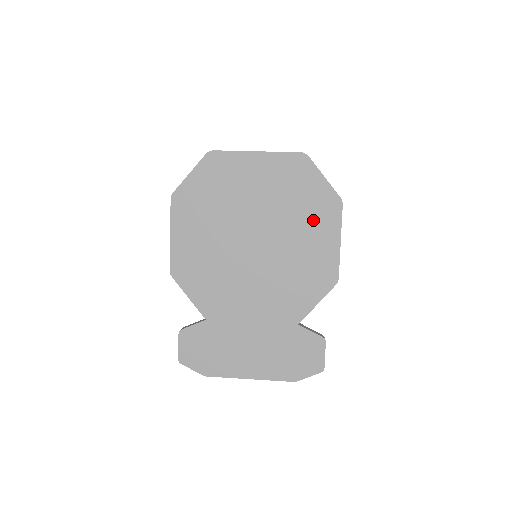
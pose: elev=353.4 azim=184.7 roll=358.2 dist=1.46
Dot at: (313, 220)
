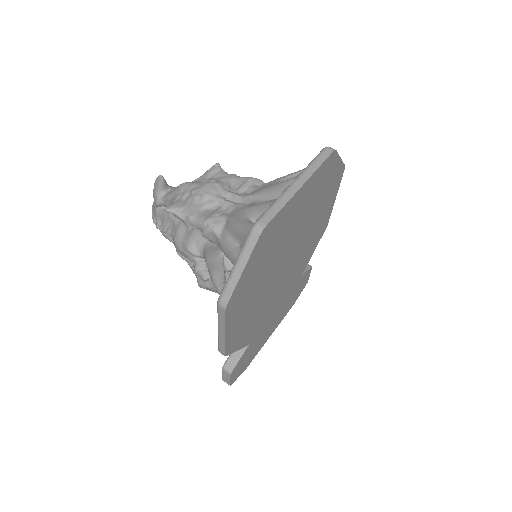
Dot at: (325, 201)
